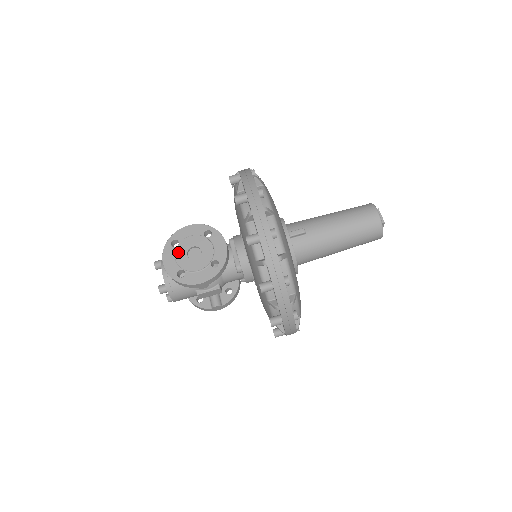
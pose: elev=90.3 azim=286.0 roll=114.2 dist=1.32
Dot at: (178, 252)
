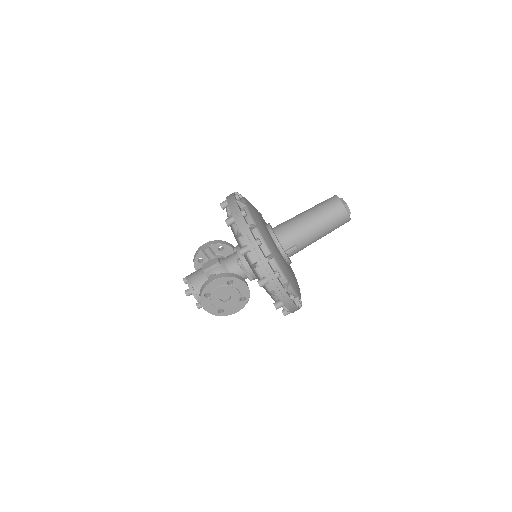
Dot at: (213, 301)
